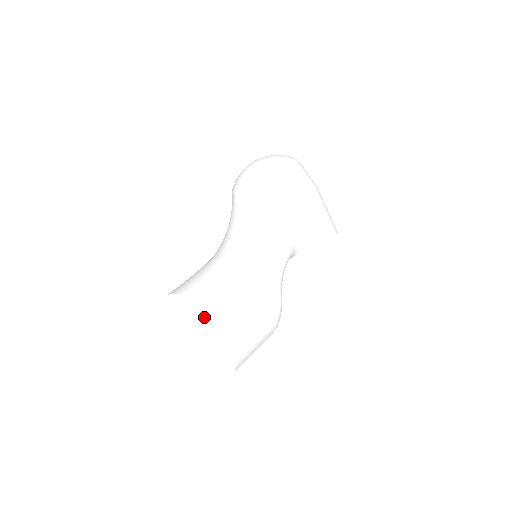
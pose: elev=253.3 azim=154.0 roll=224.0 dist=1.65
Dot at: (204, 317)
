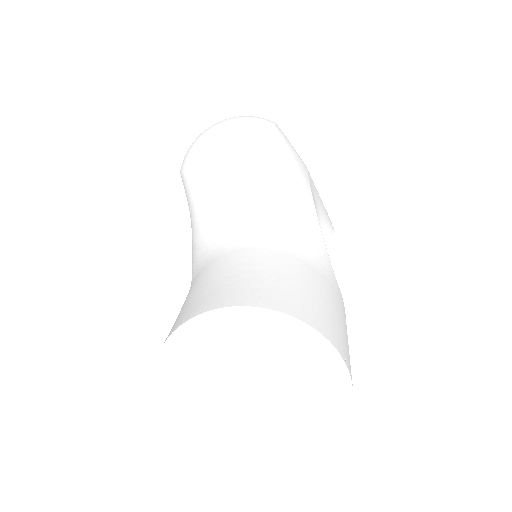
Dot at: (290, 337)
